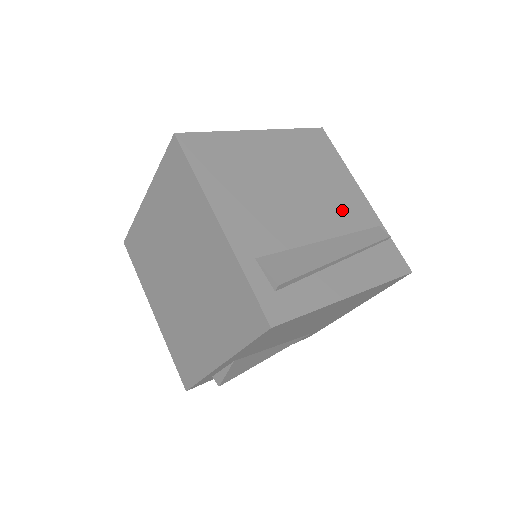
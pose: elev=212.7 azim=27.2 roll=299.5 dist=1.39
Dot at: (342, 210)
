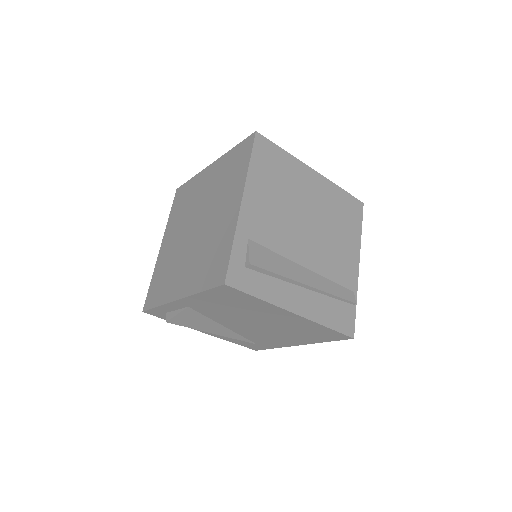
Dot at: (334, 261)
